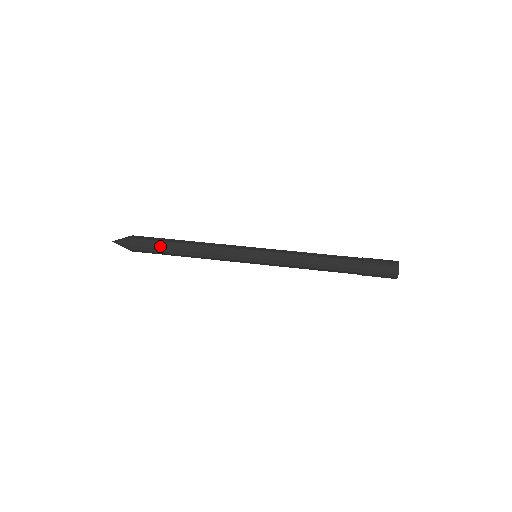
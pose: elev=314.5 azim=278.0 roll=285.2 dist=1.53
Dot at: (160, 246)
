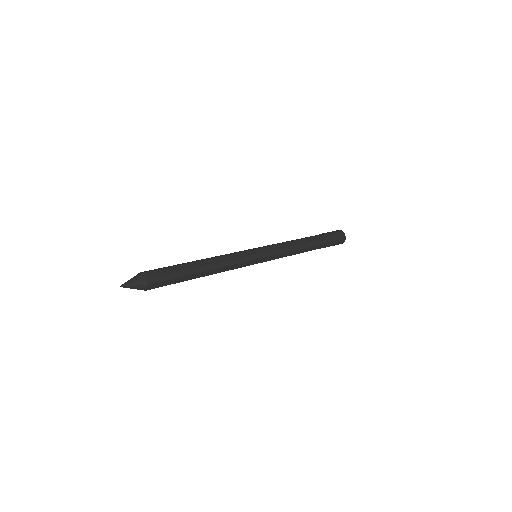
Dot at: (178, 270)
